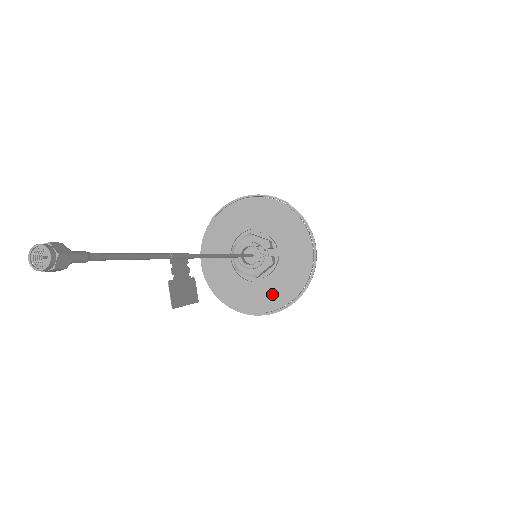
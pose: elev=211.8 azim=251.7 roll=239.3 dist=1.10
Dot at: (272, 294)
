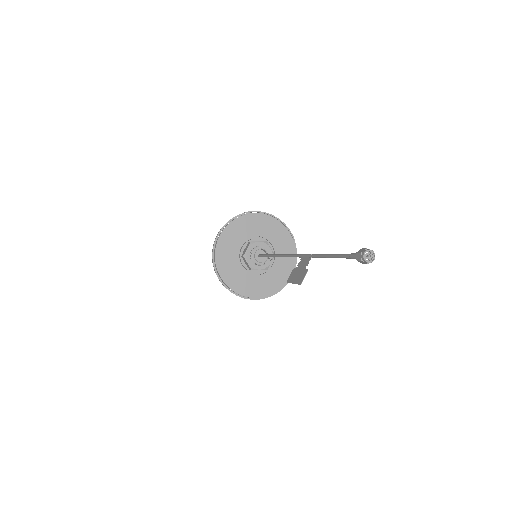
Dot at: (250, 285)
